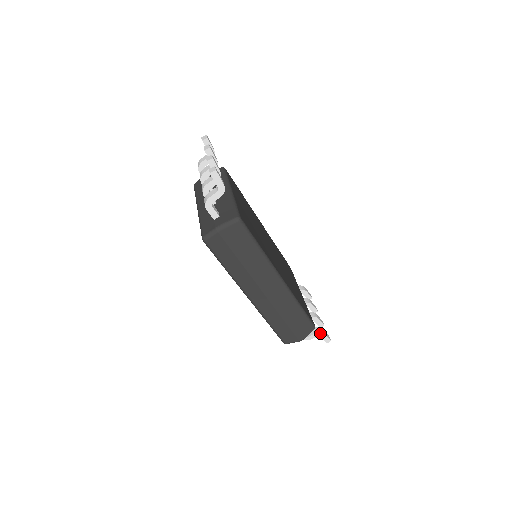
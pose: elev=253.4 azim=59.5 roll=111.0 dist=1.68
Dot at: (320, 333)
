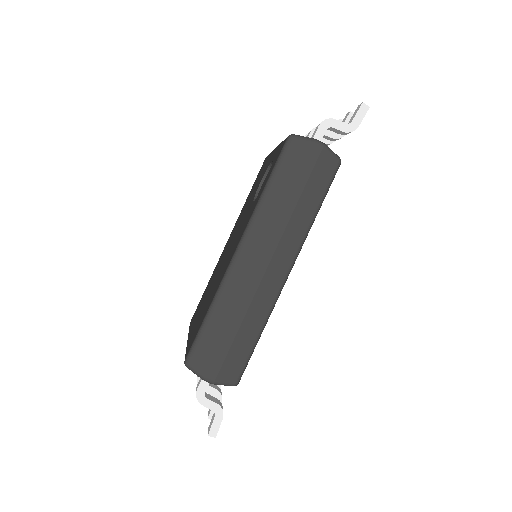
Dot at: (220, 409)
